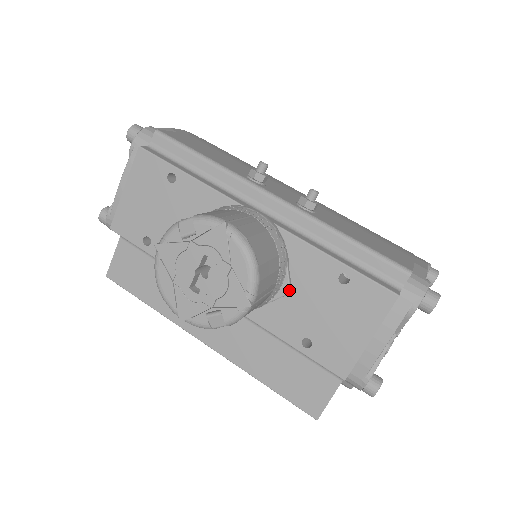
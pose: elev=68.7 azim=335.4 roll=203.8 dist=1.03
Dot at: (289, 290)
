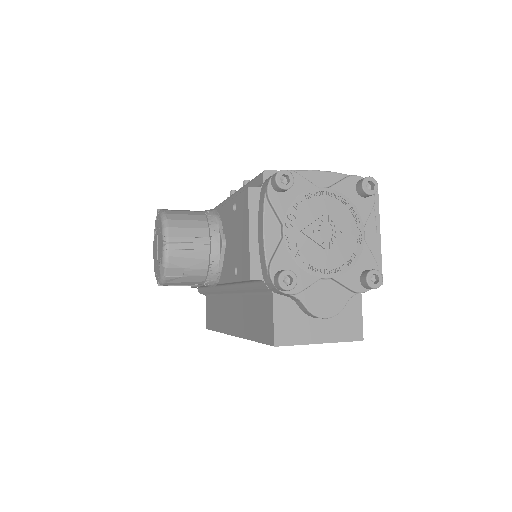
Dot at: (222, 241)
